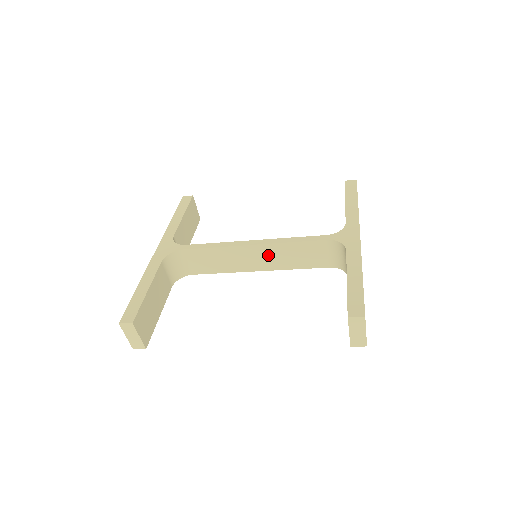
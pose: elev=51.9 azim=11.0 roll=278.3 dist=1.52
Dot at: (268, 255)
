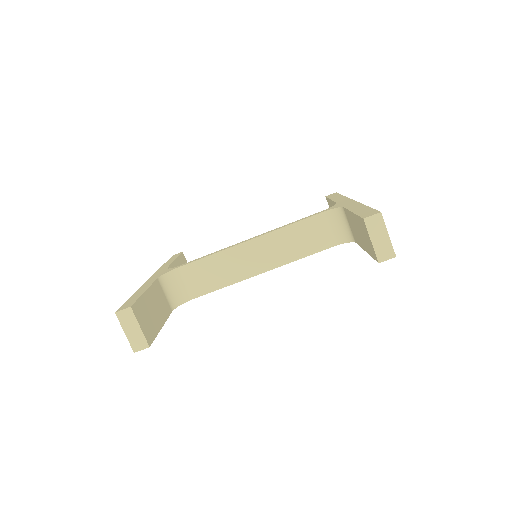
Dot at: (268, 249)
